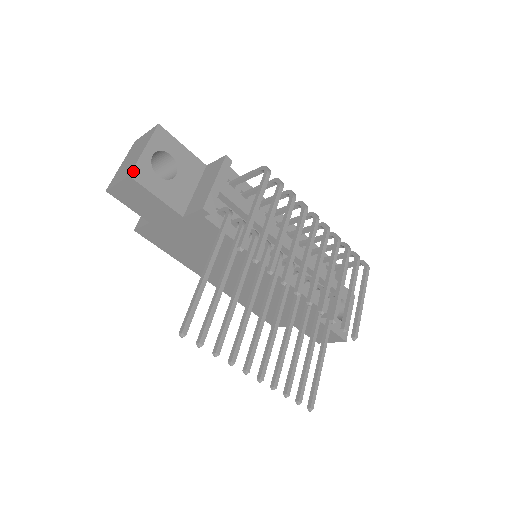
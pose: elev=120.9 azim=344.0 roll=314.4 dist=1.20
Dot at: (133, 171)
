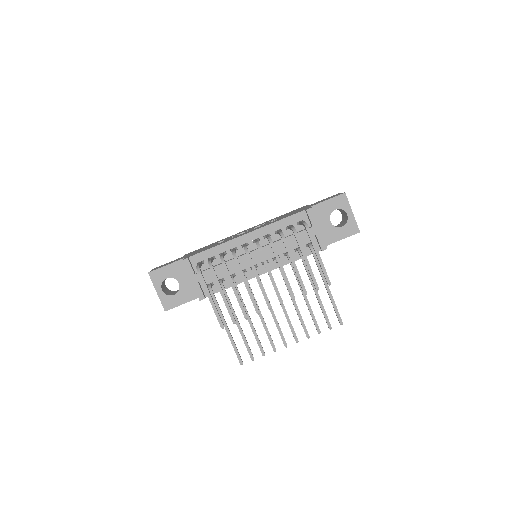
Dot at: (164, 307)
